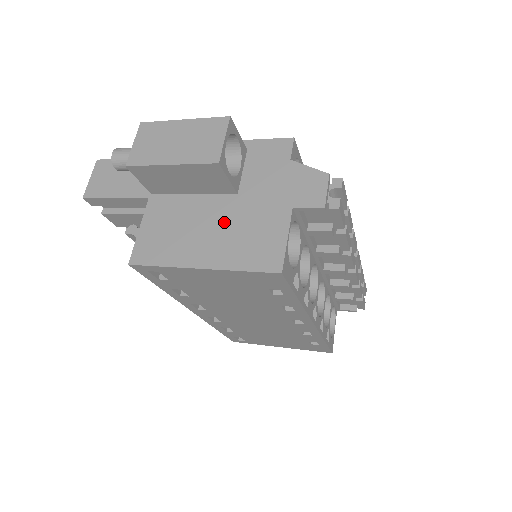
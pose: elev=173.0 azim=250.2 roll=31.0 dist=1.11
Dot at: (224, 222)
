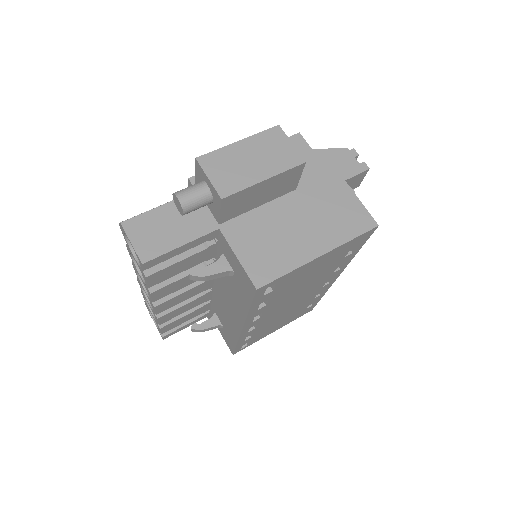
Dot at: (306, 214)
